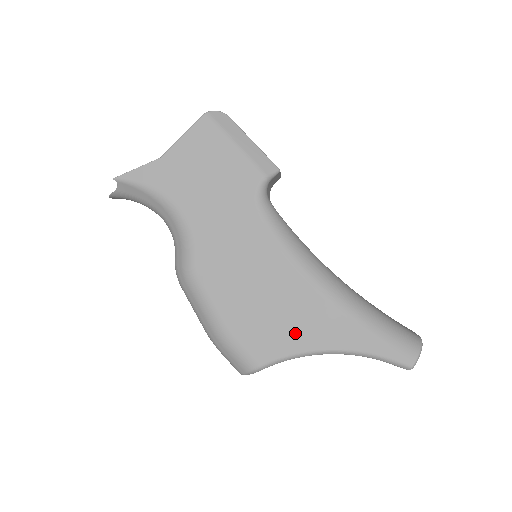
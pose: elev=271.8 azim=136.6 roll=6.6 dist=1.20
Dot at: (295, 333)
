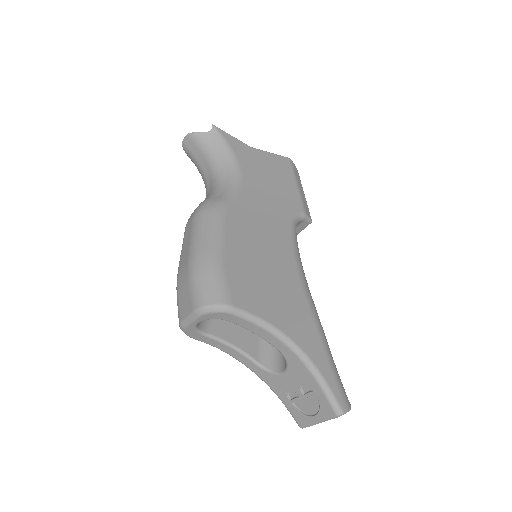
Dot at: (275, 308)
